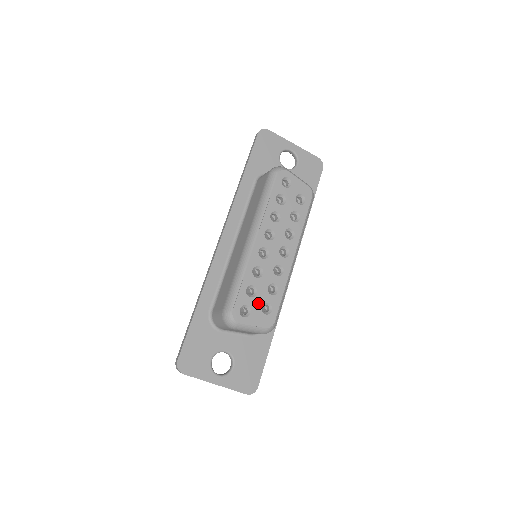
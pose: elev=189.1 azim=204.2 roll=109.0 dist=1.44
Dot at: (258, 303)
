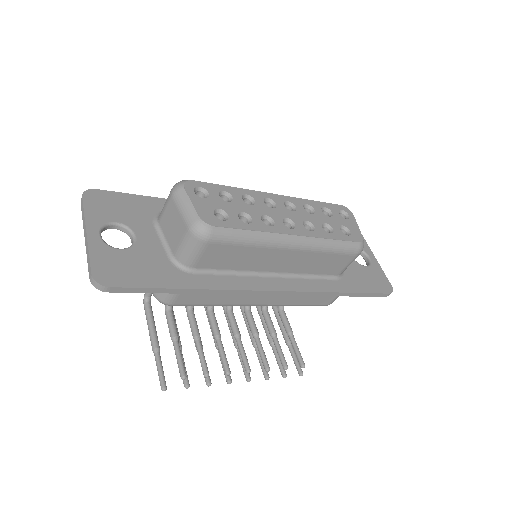
Dot at: (220, 204)
